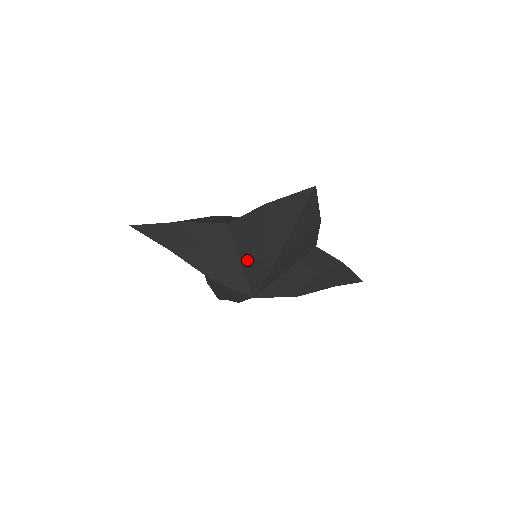
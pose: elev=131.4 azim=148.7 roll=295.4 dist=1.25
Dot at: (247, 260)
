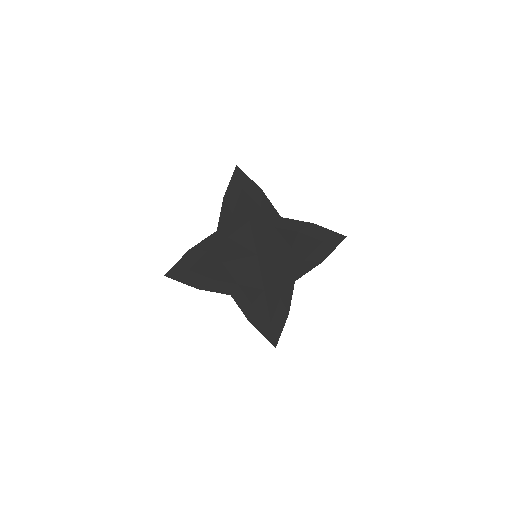
Dot at: (237, 236)
